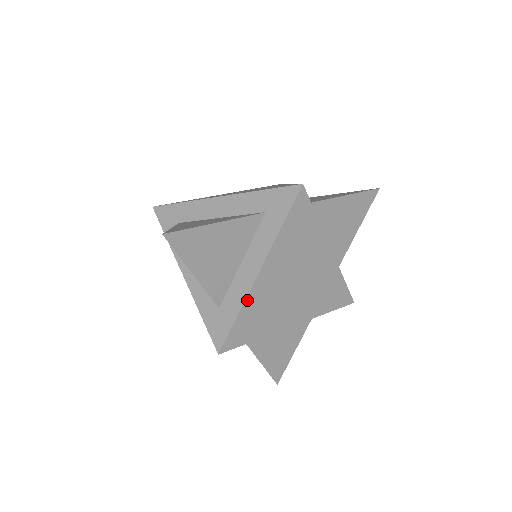
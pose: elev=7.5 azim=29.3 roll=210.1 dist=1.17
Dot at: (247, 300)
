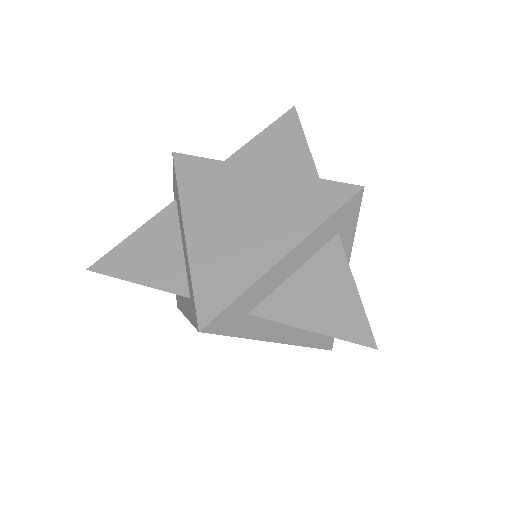
Dot at: occluded
